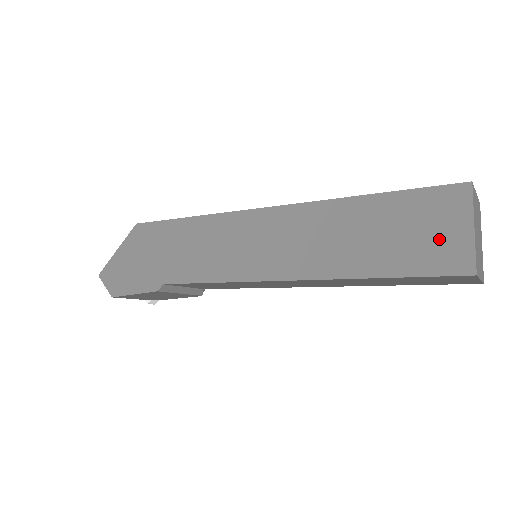
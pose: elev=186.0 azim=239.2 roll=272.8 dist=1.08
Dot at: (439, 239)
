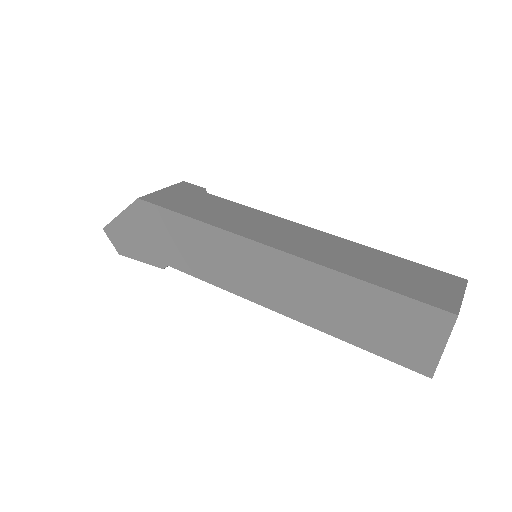
Dot at: (414, 343)
